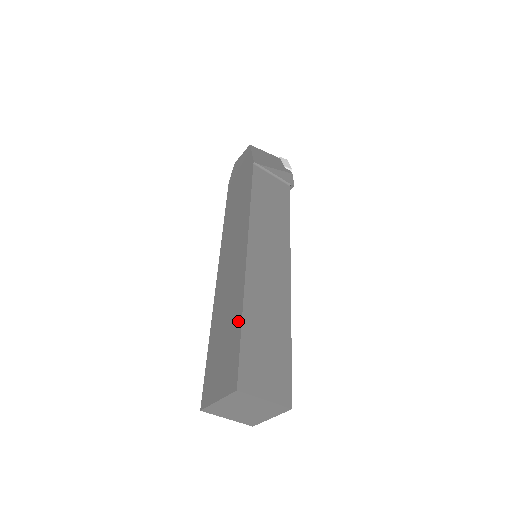
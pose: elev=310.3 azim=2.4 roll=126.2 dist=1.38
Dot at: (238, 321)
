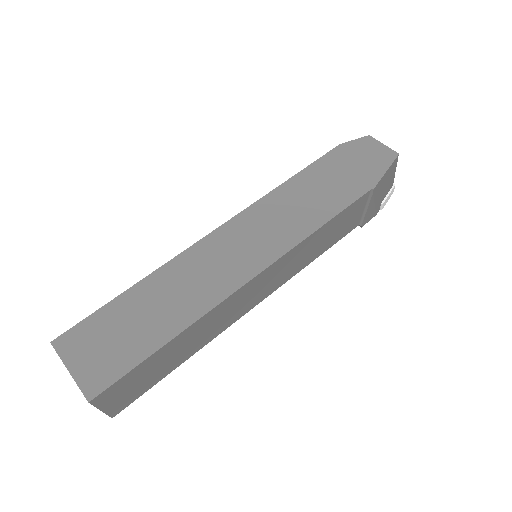
Dot at: (164, 337)
